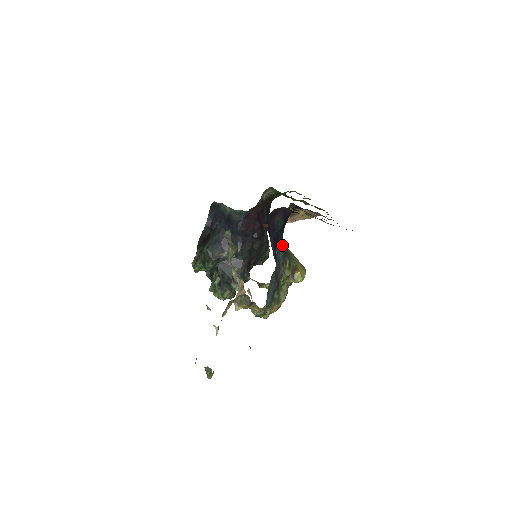
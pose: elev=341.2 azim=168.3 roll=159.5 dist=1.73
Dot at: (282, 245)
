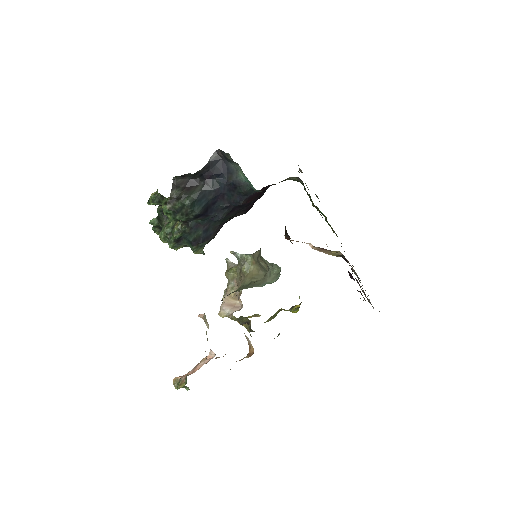
Dot at: occluded
